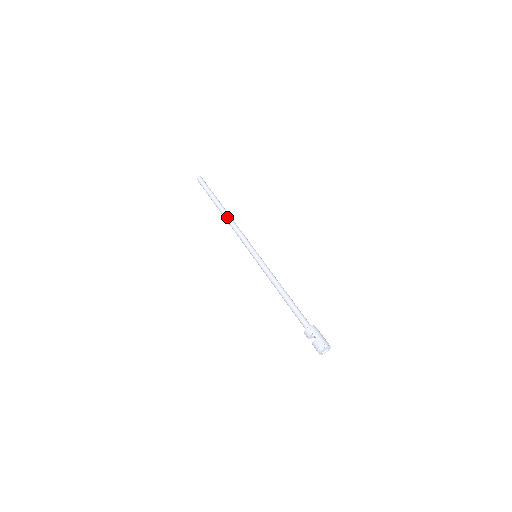
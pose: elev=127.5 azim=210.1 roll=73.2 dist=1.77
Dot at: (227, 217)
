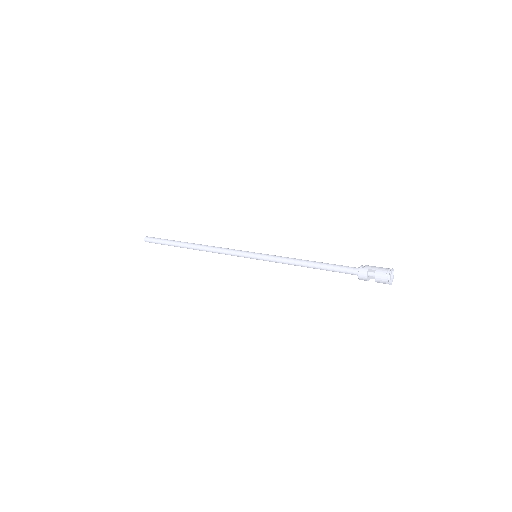
Dot at: (201, 246)
